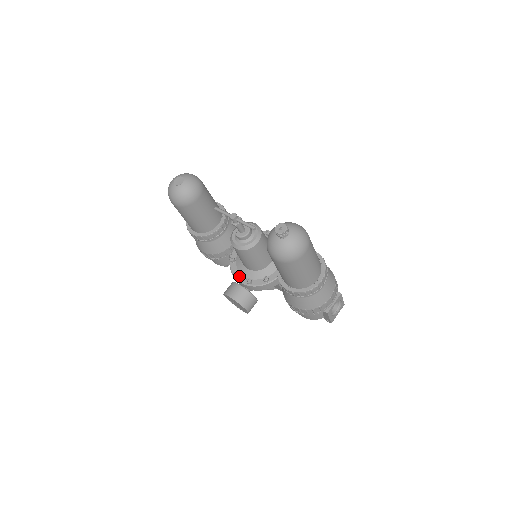
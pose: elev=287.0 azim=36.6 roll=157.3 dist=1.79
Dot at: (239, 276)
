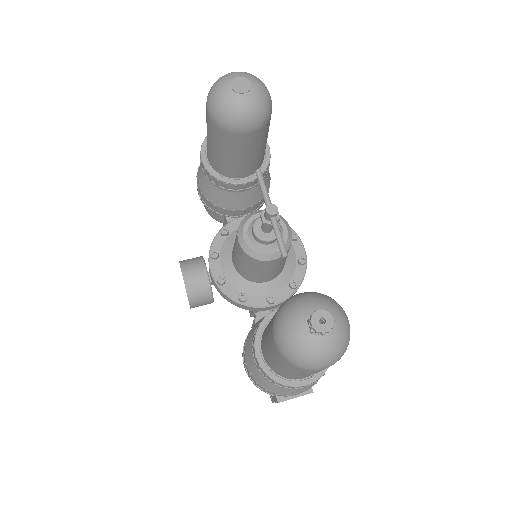
Dot at: (215, 261)
